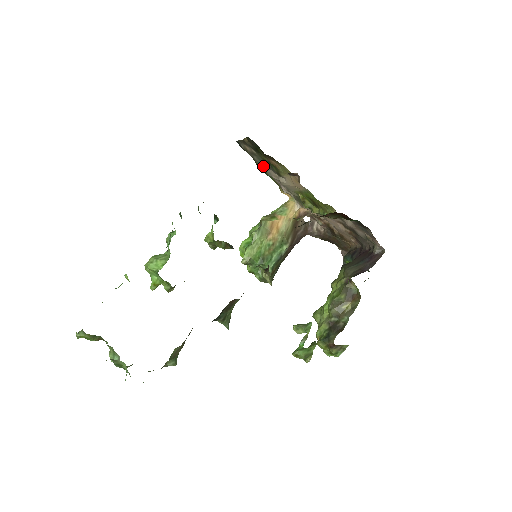
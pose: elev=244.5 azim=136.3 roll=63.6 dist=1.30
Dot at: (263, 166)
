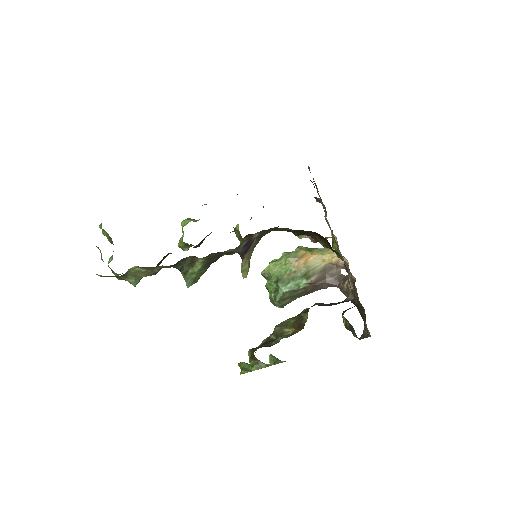
Dot at: (322, 203)
